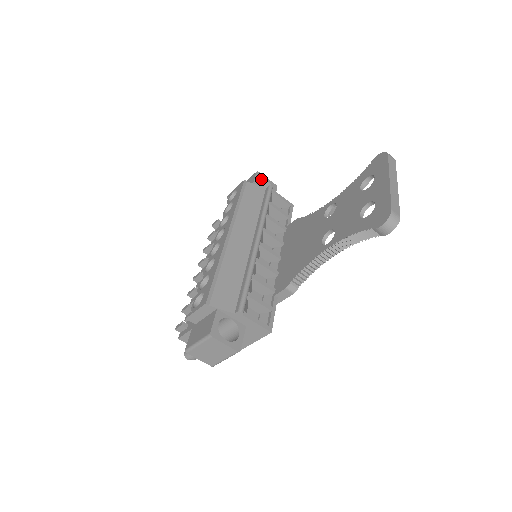
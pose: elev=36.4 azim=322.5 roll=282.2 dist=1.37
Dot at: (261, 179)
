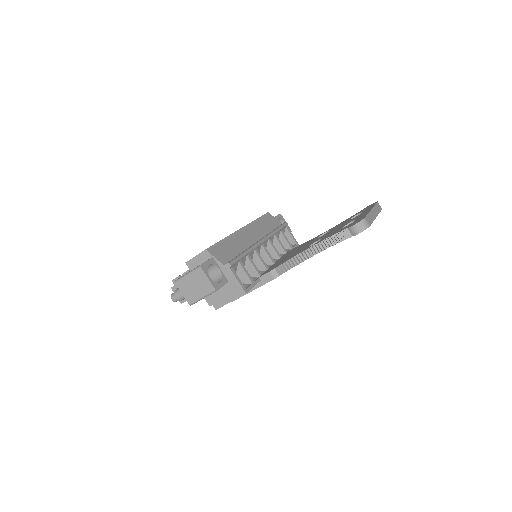
Dot at: (281, 220)
